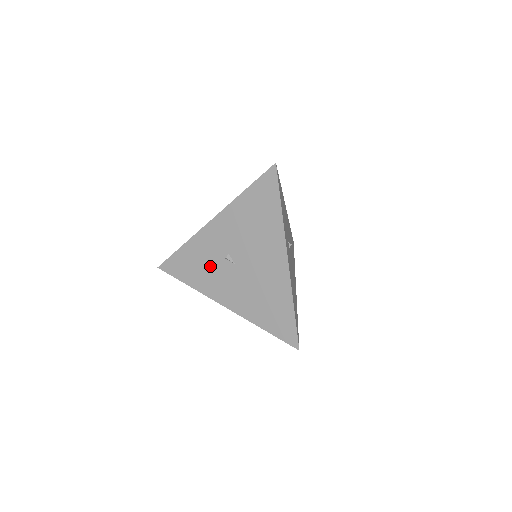
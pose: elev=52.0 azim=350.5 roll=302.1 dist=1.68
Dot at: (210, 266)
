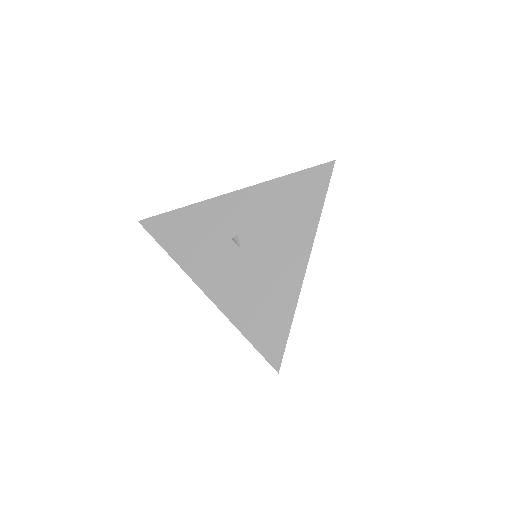
Dot at: (208, 241)
